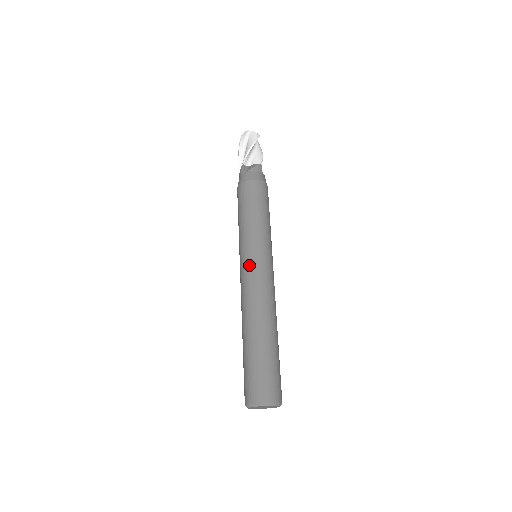
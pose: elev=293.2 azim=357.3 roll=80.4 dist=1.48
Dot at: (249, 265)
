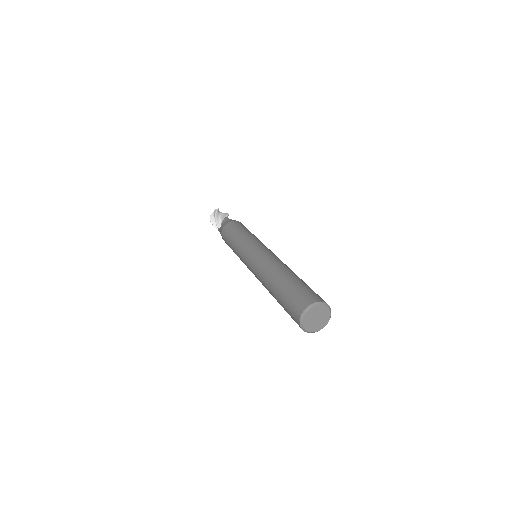
Dot at: (264, 248)
